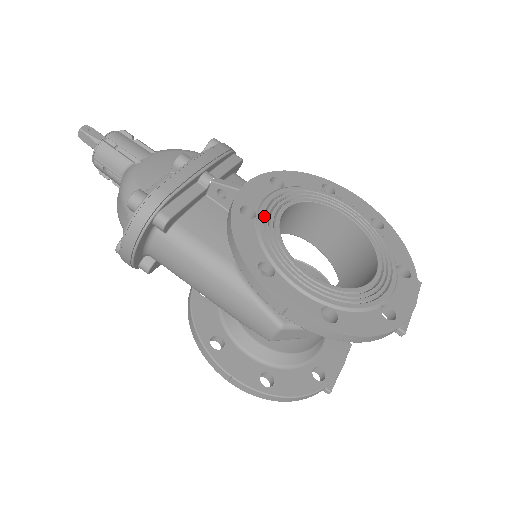
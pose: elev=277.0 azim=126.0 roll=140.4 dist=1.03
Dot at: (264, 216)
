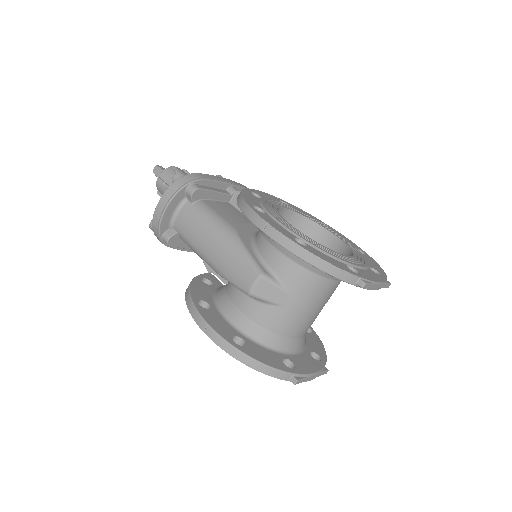
Dot at: (268, 201)
